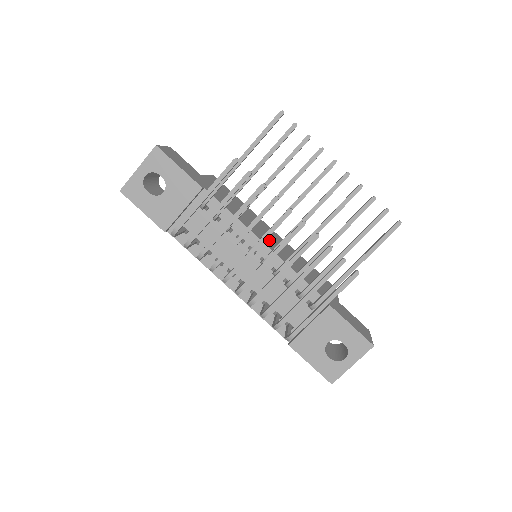
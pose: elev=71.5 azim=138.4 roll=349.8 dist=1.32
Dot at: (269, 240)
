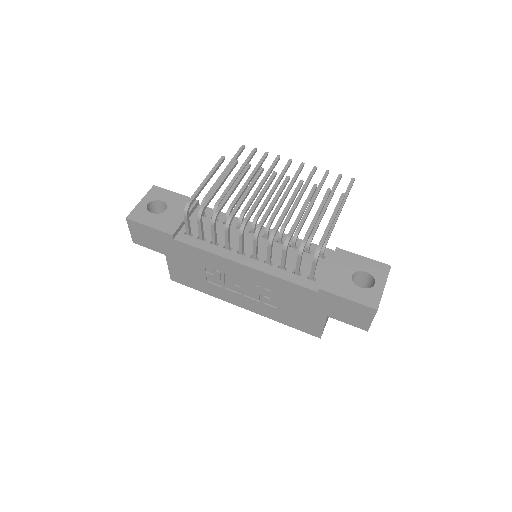
Dot at: occluded
